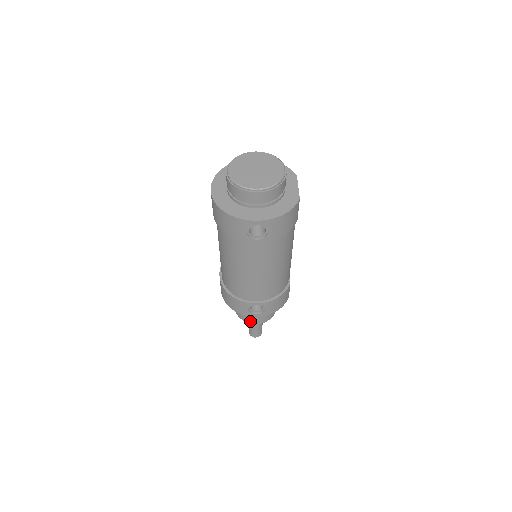
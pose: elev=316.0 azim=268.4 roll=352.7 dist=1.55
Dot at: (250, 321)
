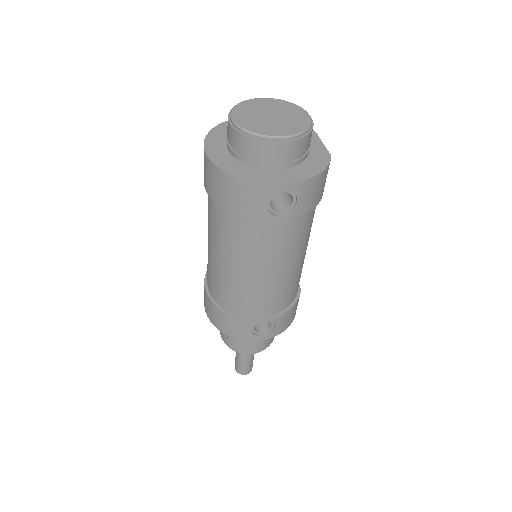
Dot at: (246, 350)
